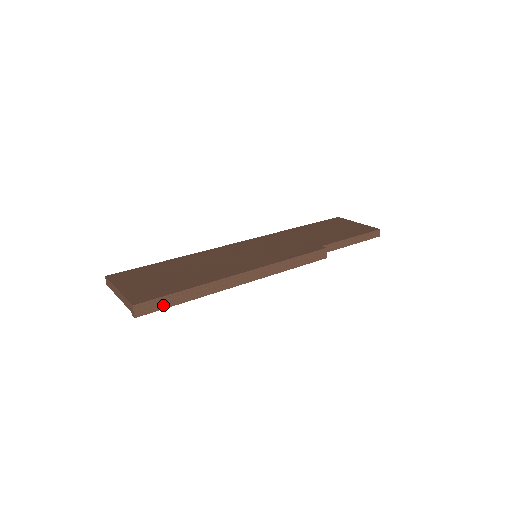
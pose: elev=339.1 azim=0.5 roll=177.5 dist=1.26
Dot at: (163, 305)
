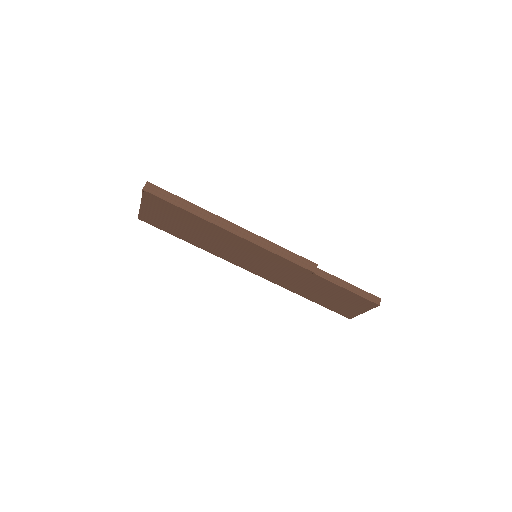
Dot at: (166, 198)
